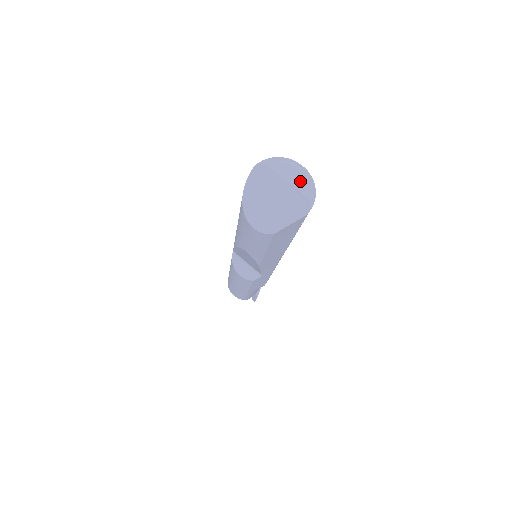
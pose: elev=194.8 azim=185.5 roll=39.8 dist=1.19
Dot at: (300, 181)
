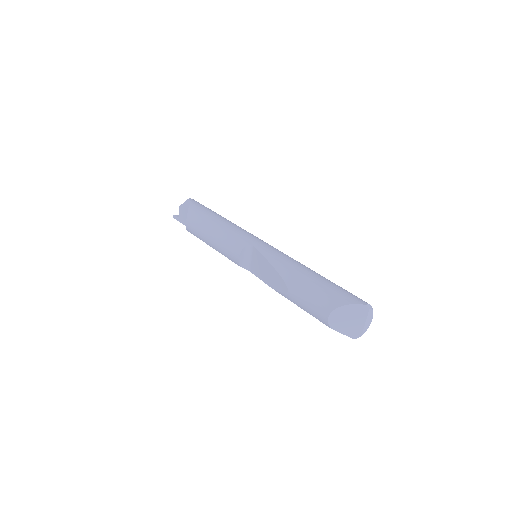
Dot at: (367, 326)
